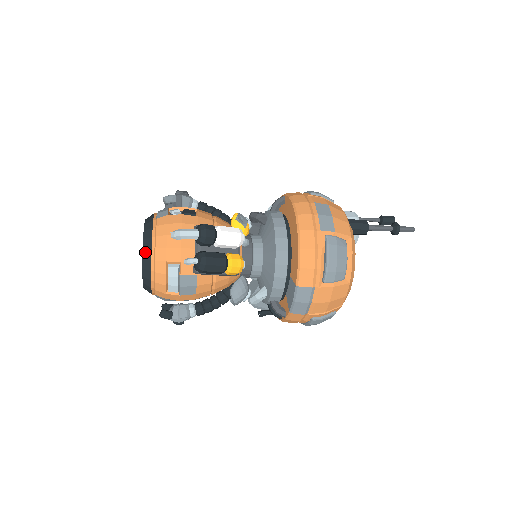
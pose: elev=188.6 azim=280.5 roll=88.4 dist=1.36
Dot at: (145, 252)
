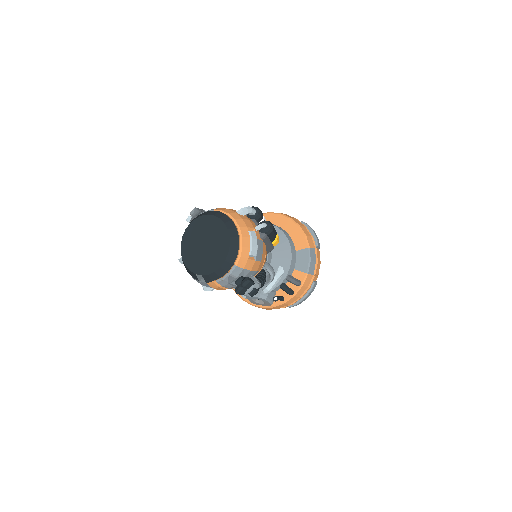
Dot at: (228, 224)
